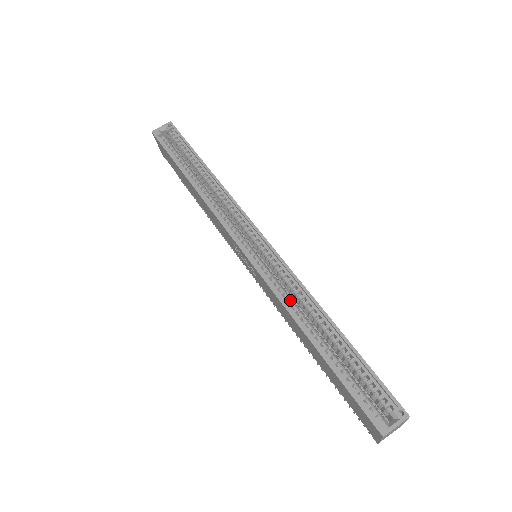
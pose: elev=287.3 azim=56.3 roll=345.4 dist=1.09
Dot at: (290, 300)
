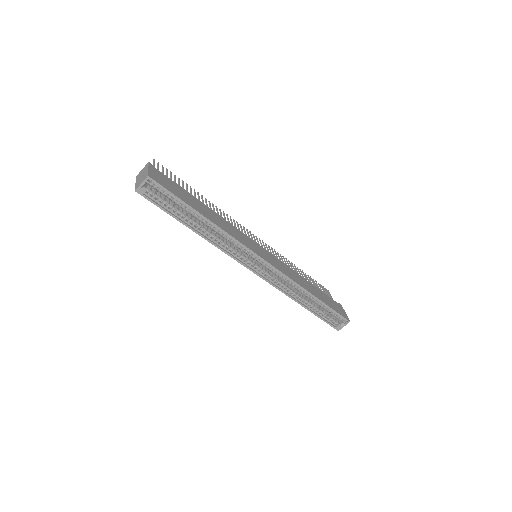
Dot at: (289, 289)
